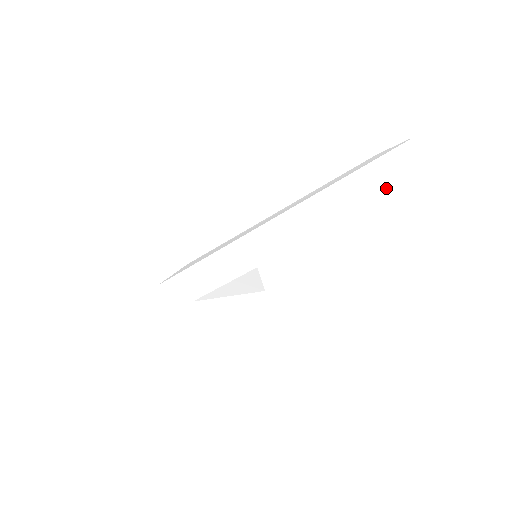
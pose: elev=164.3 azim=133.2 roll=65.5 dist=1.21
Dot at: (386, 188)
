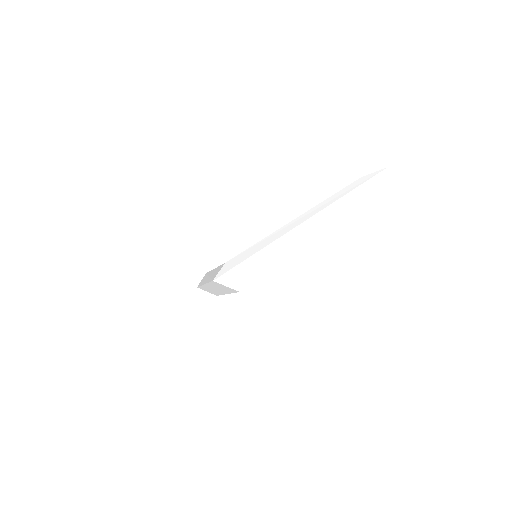
Dot at: (372, 198)
